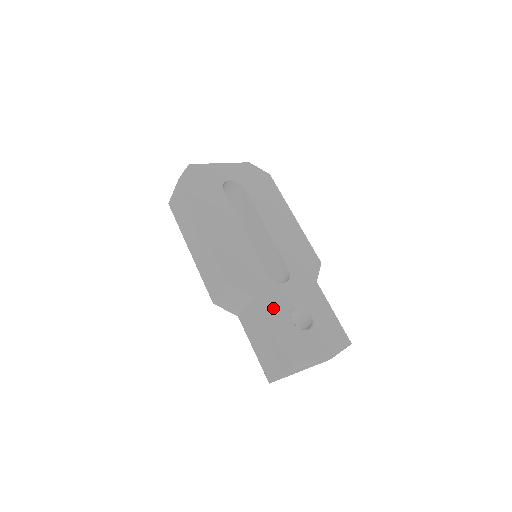
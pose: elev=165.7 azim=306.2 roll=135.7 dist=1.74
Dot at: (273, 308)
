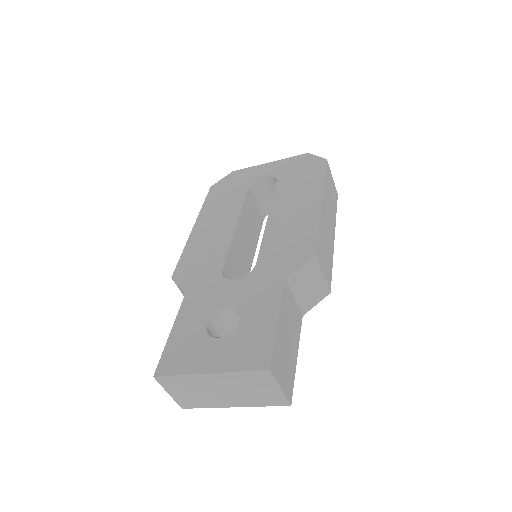
Dot at: (196, 307)
